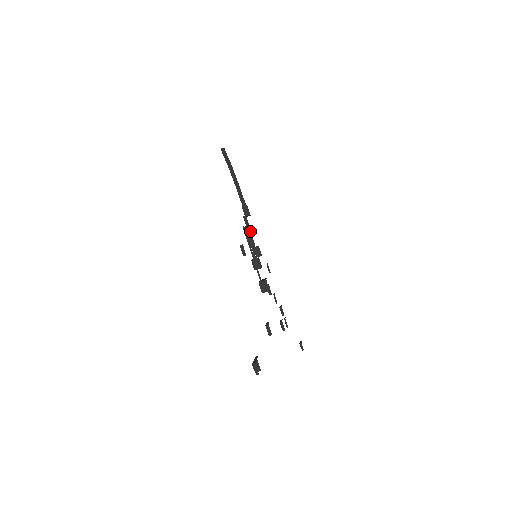
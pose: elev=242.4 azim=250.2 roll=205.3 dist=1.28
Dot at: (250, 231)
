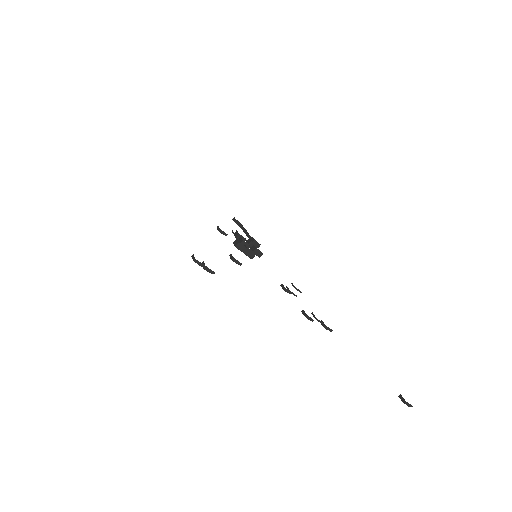
Dot at: (248, 242)
